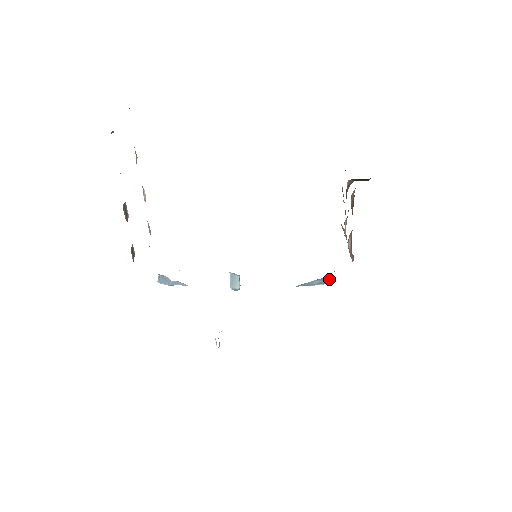
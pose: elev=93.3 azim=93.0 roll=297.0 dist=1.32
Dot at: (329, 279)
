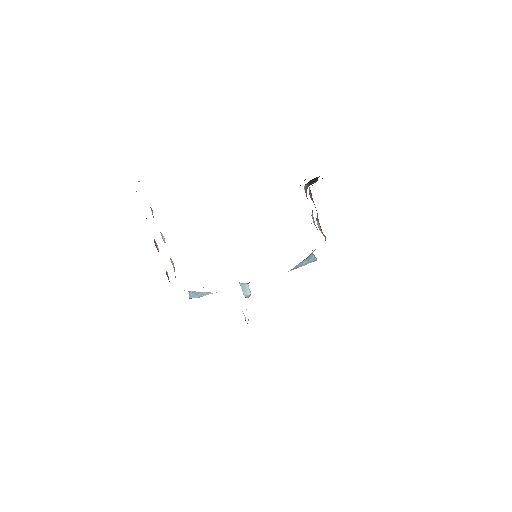
Dot at: (313, 257)
